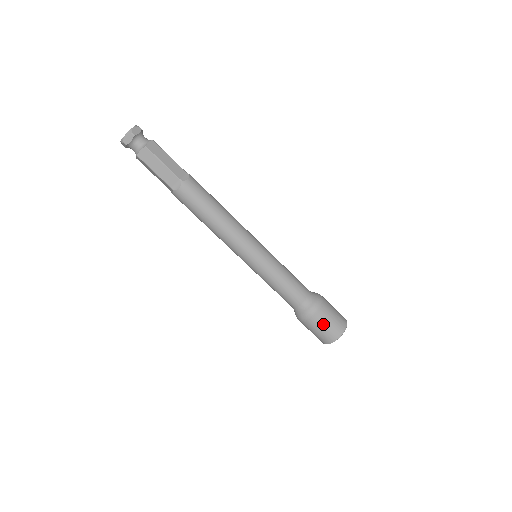
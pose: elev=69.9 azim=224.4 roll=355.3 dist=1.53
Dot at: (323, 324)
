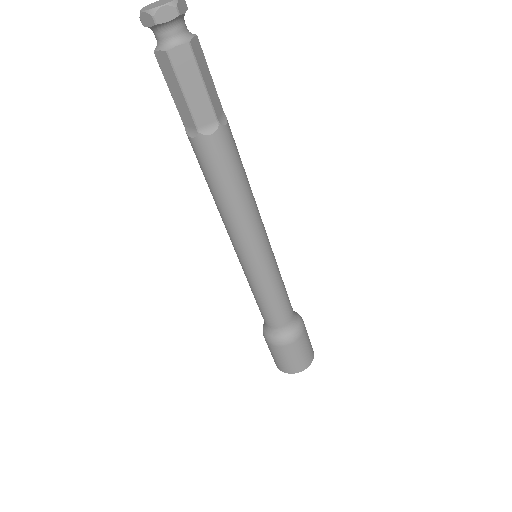
Dot at: (298, 353)
